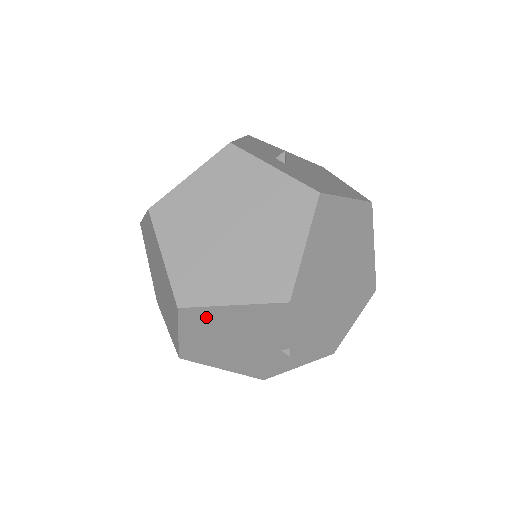
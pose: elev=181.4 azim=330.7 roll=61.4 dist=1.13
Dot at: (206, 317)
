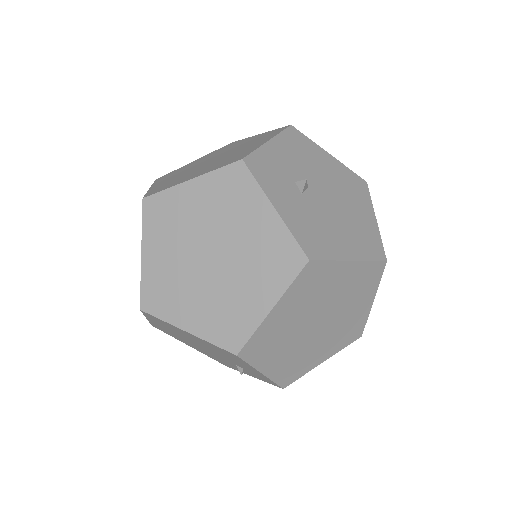
Dot at: (166, 324)
